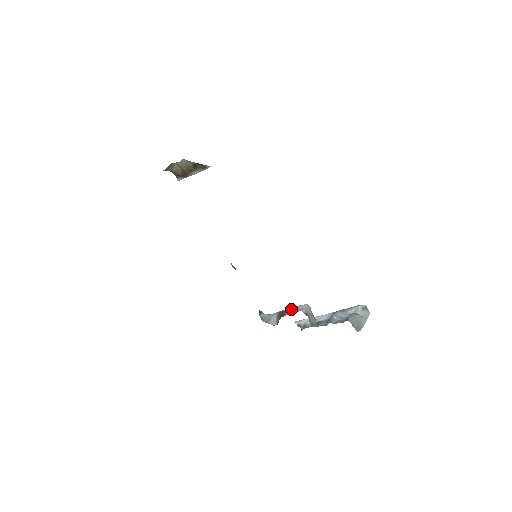
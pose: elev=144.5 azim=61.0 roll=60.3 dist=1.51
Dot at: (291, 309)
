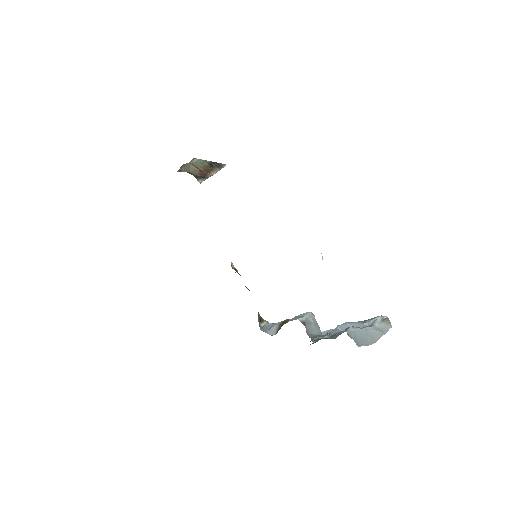
Dot at: occluded
